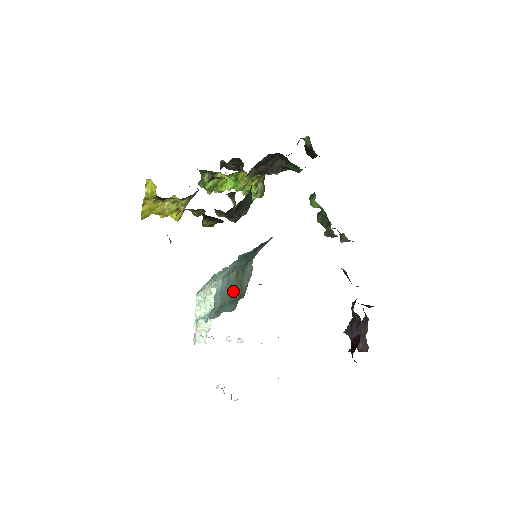
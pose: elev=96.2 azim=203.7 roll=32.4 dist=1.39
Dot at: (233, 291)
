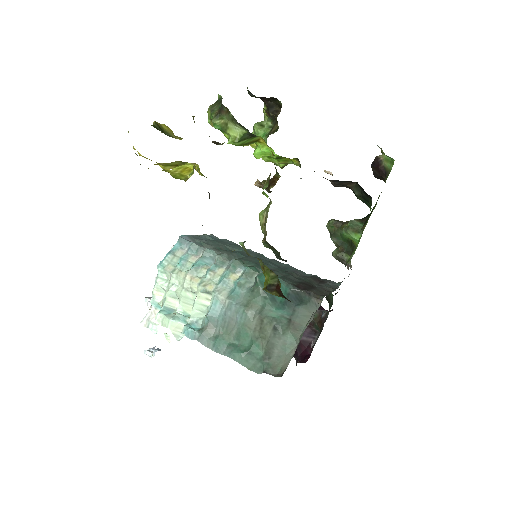
Dot at: (249, 337)
